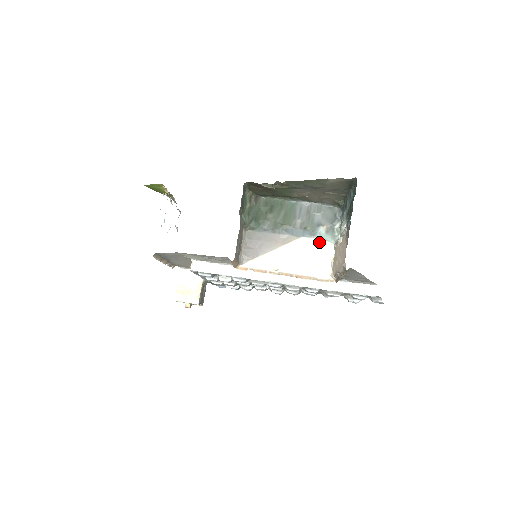
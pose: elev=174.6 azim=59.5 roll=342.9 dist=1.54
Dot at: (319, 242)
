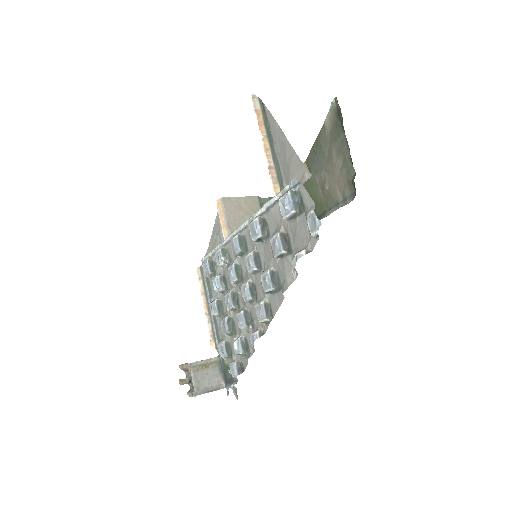
Dot at: occluded
